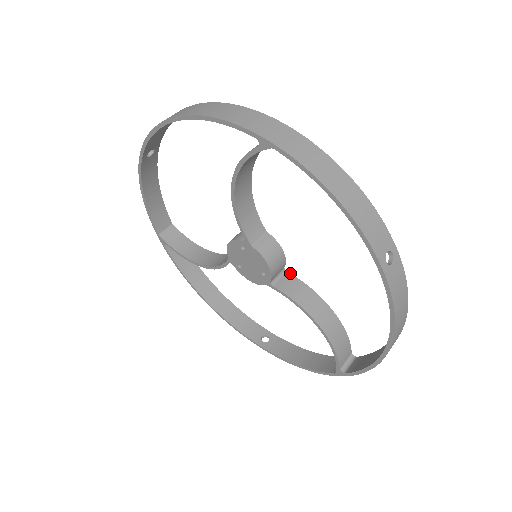
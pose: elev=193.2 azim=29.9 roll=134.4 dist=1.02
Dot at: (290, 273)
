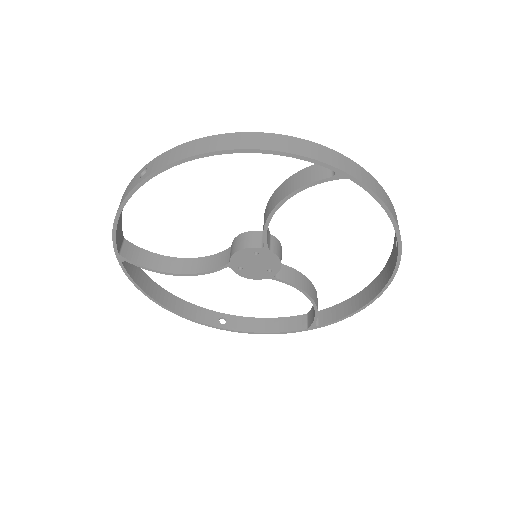
Dot at: occluded
